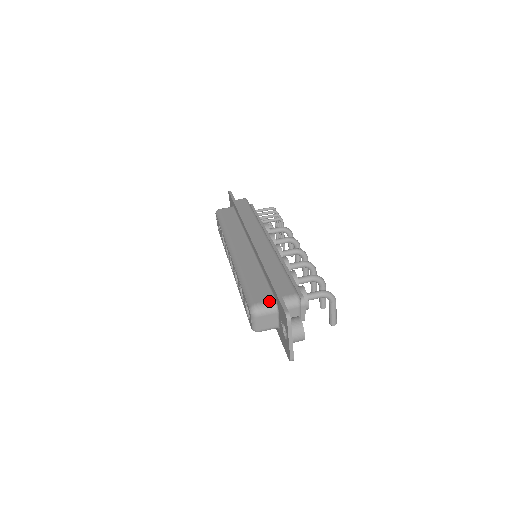
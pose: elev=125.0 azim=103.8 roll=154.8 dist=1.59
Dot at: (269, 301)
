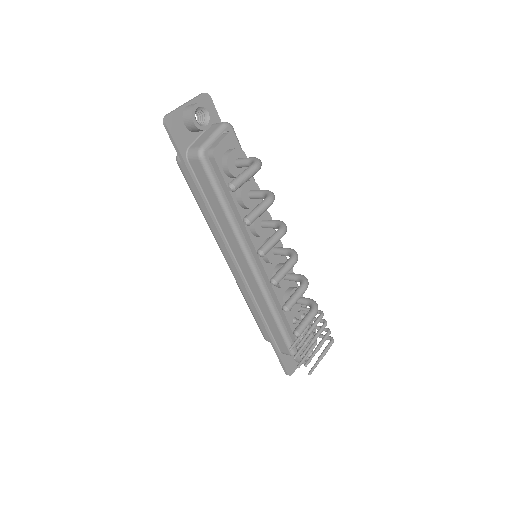
Dot at: occluded
